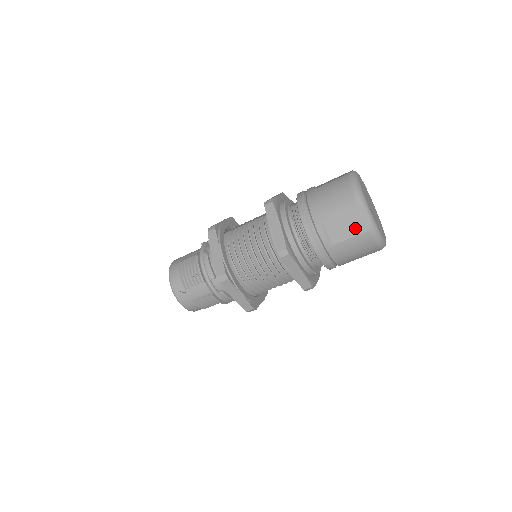
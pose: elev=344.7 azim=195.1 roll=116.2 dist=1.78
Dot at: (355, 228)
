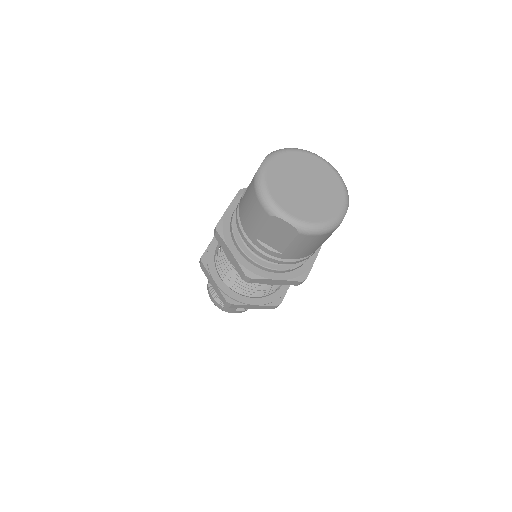
Dot at: (286, 235)
